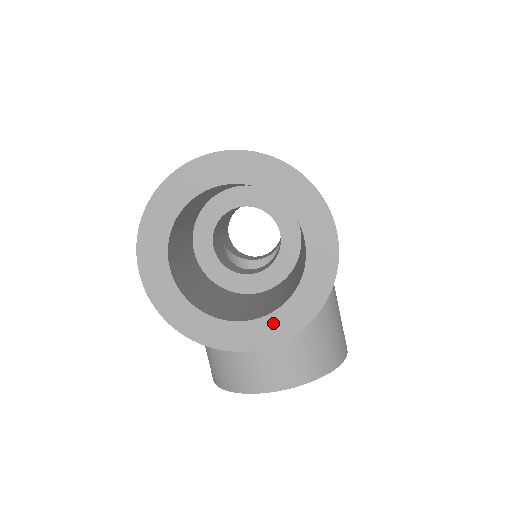
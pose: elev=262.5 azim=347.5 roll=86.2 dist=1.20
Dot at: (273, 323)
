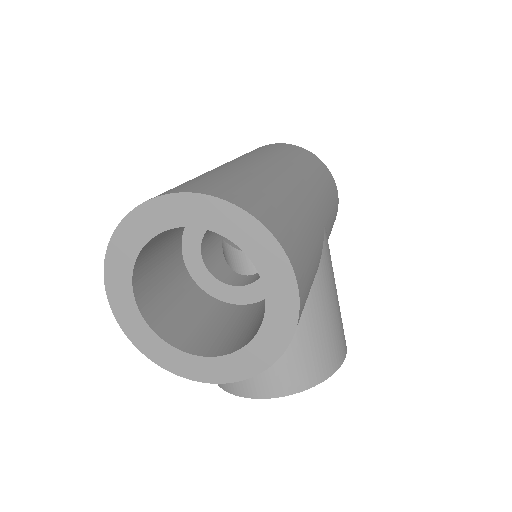
Dot at: (234, 362)
